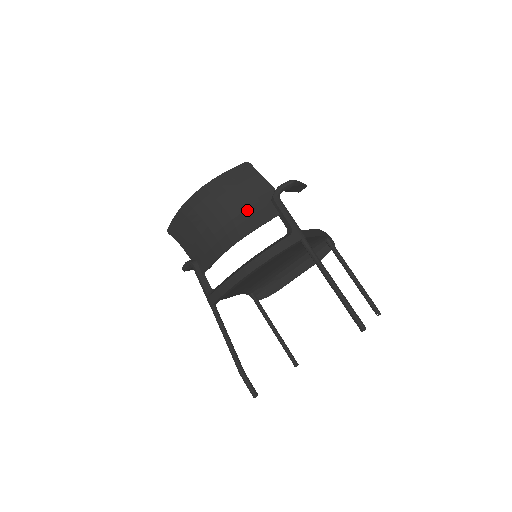
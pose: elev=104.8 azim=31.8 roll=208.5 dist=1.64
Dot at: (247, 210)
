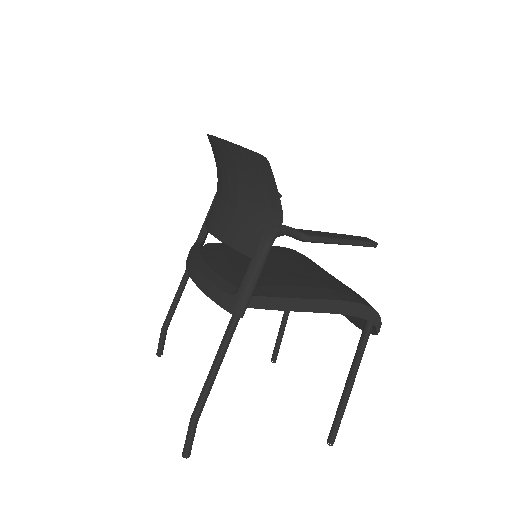
Dot at: (240, 212)
